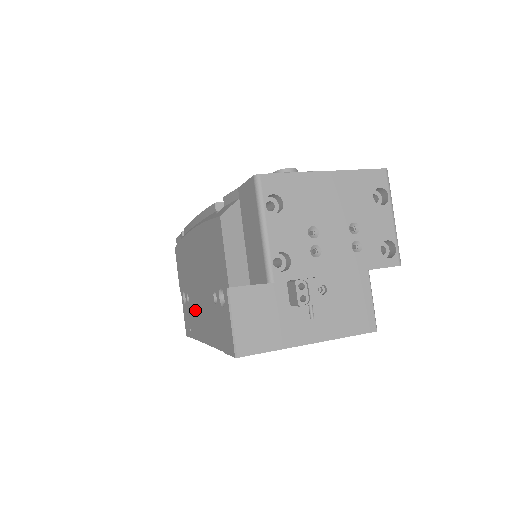
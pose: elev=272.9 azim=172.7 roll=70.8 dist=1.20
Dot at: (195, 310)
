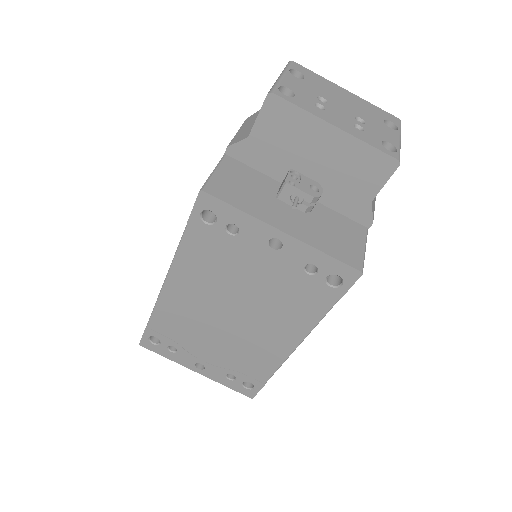
Dot at: occluded
